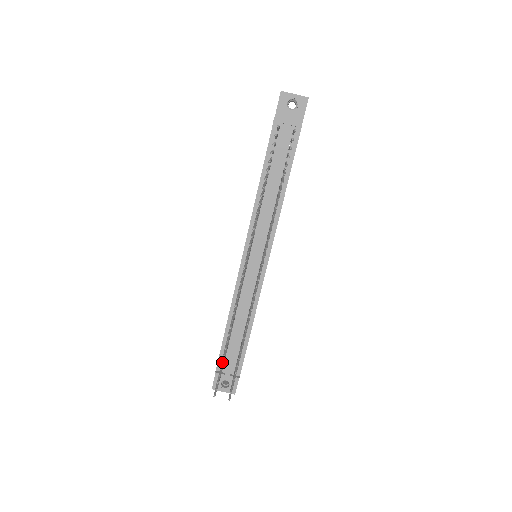
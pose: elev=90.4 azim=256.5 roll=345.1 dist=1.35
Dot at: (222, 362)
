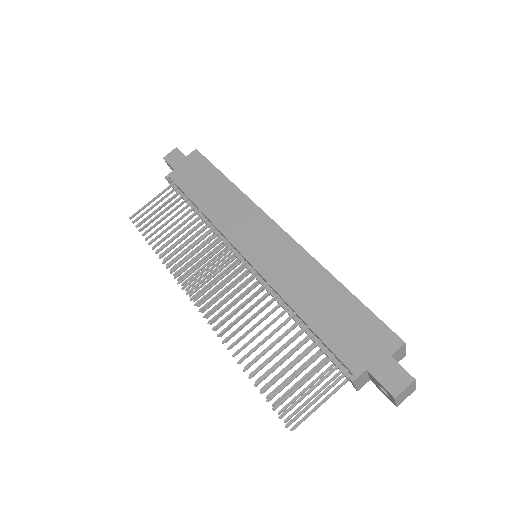
Dot at: (146, 240)
